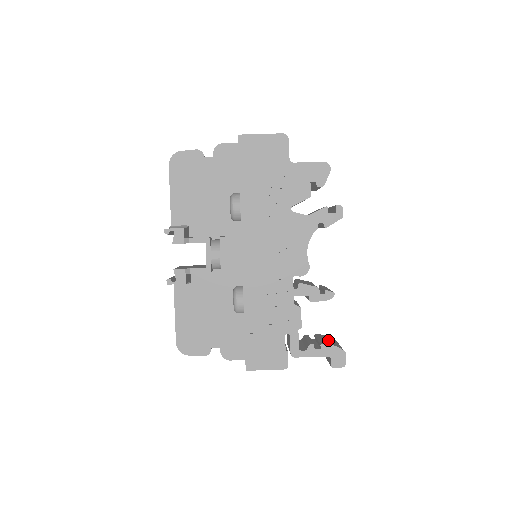
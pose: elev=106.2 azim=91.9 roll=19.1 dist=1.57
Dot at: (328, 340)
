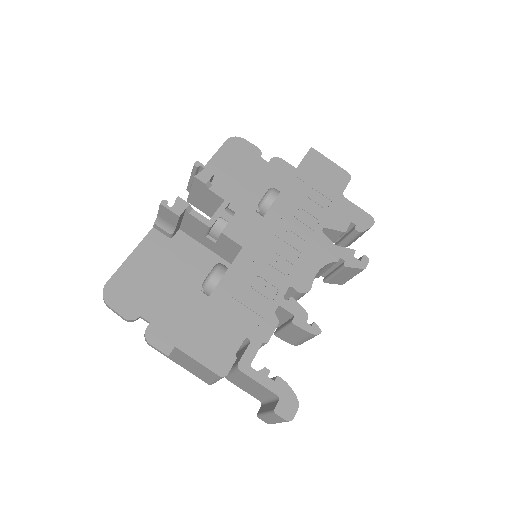
Dot at: occluded
